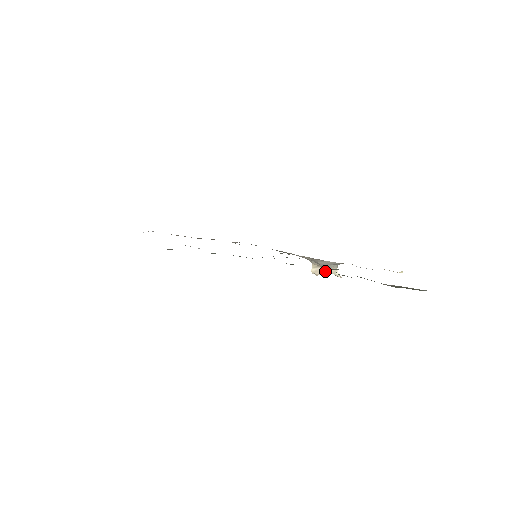
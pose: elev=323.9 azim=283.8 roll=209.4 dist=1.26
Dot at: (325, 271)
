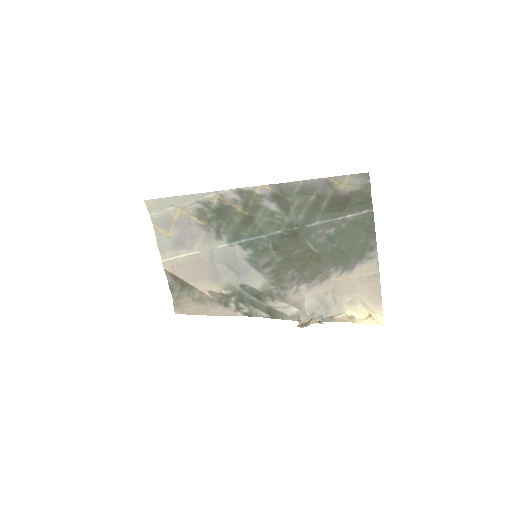
Dot at: (310, 321)
